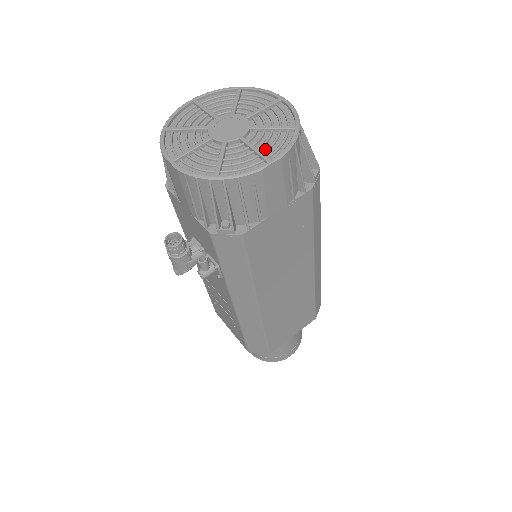
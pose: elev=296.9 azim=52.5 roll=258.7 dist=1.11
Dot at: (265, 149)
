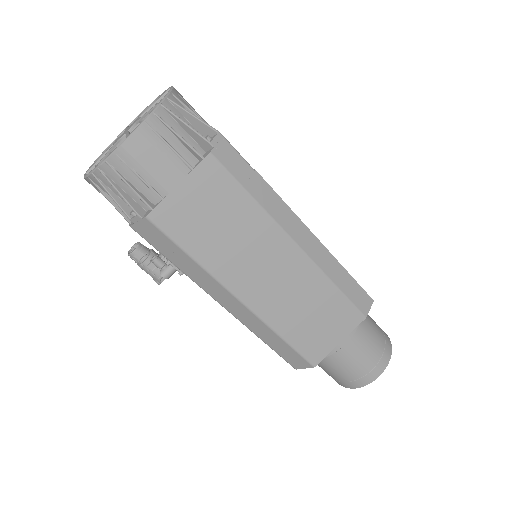
Dot at: occluded
